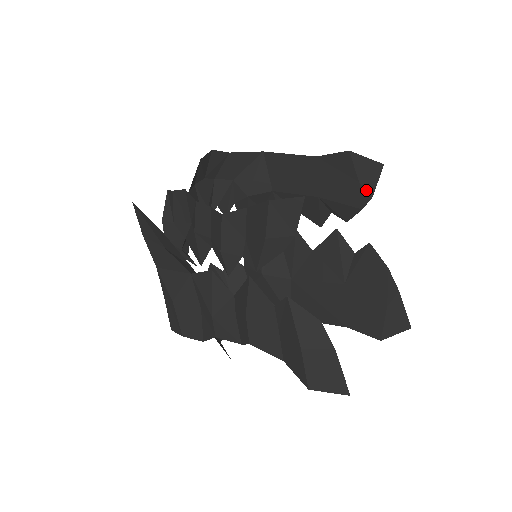
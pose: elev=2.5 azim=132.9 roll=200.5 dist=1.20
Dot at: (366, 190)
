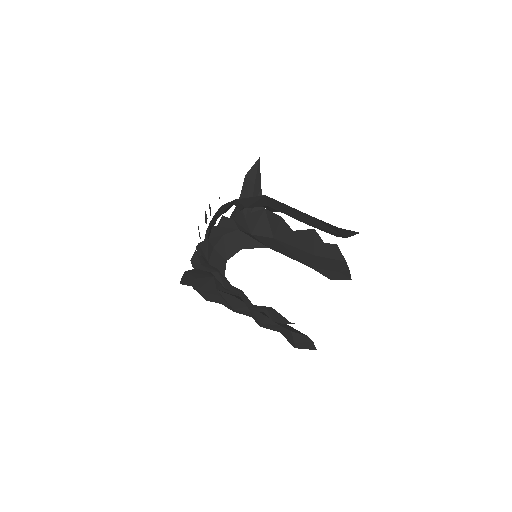
Dot at: (343, 236)
